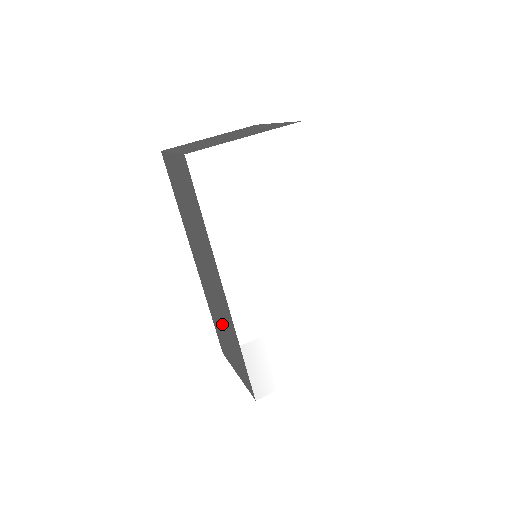
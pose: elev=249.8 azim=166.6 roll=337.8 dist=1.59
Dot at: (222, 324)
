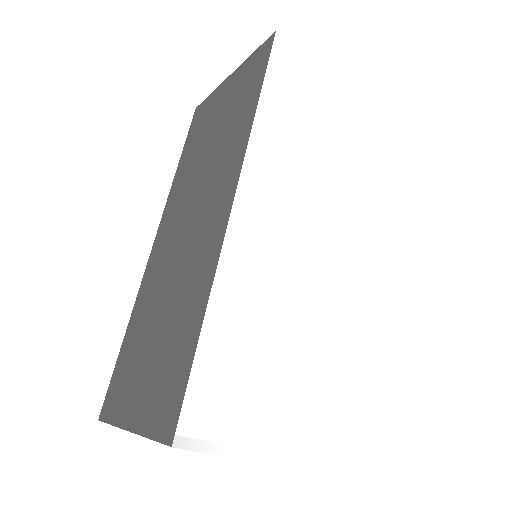
Dot at: (161, 314)
